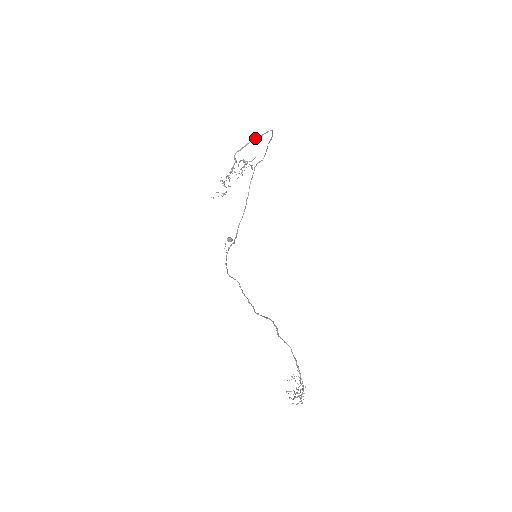
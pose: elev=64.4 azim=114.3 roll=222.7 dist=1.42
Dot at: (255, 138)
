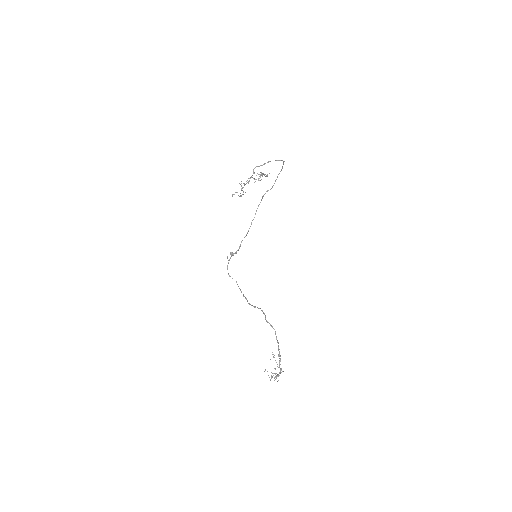
Dot at: occluded
